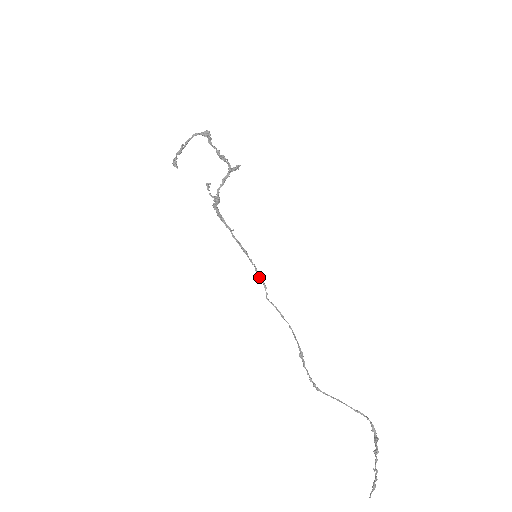
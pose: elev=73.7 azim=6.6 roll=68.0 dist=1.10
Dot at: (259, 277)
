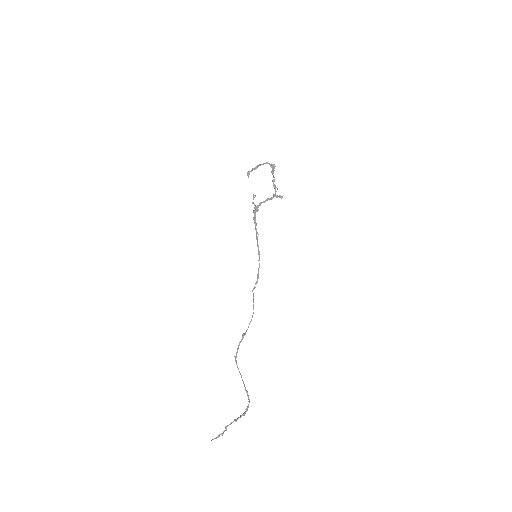
Dot at: (258, 274)
